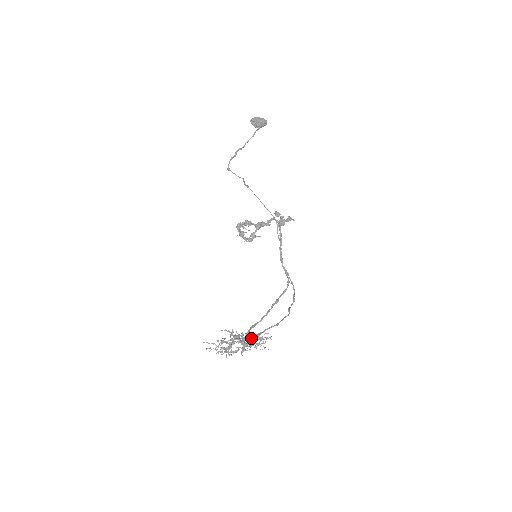
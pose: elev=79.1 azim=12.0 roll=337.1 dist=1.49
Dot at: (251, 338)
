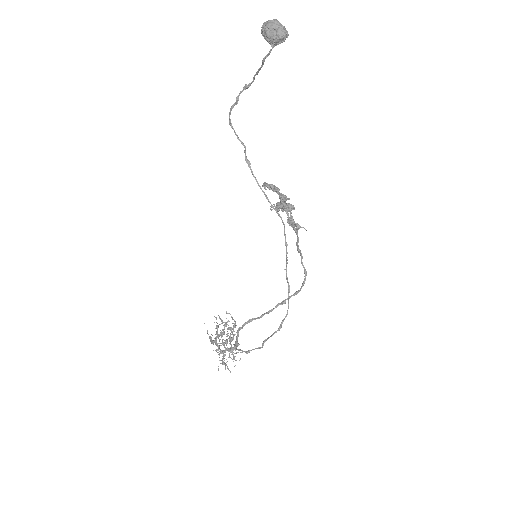
Dot at: (226, 349)
